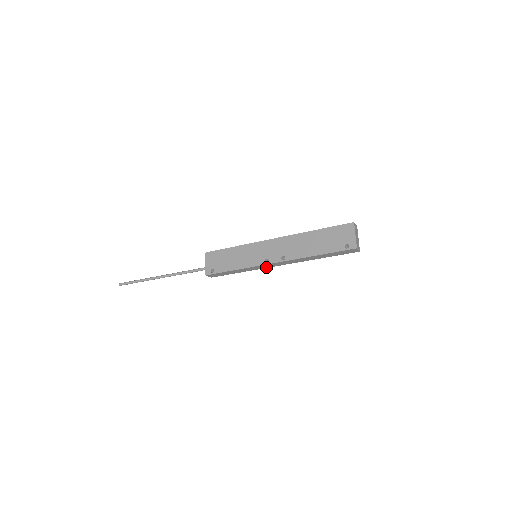
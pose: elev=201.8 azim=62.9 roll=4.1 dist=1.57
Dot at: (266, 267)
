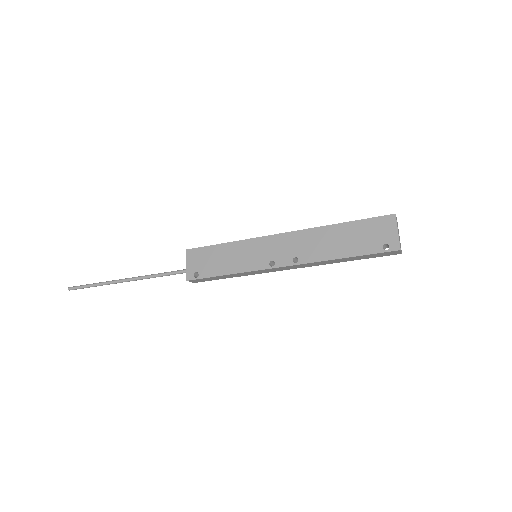
Dot at: (270, 271)
